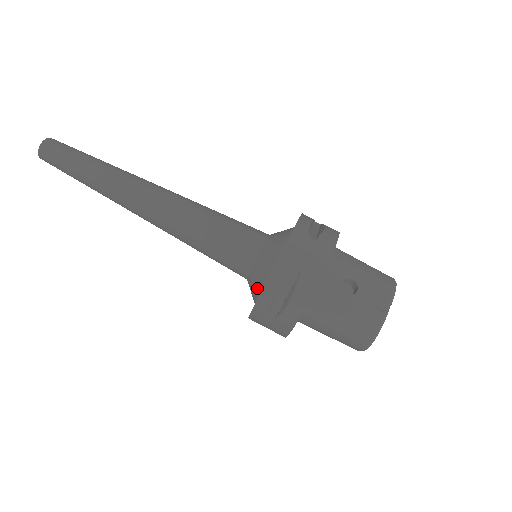
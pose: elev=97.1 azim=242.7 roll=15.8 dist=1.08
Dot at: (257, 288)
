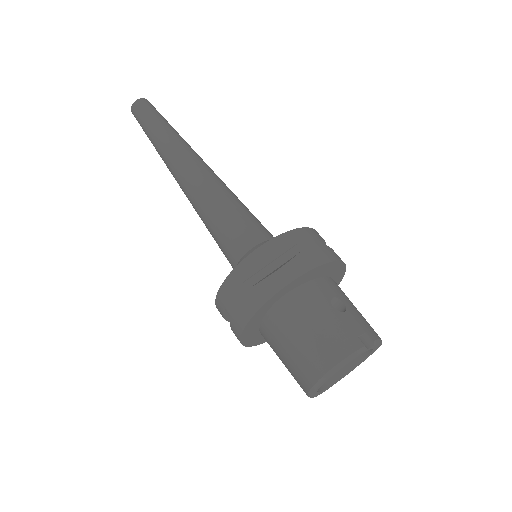
Dot at: occluded
